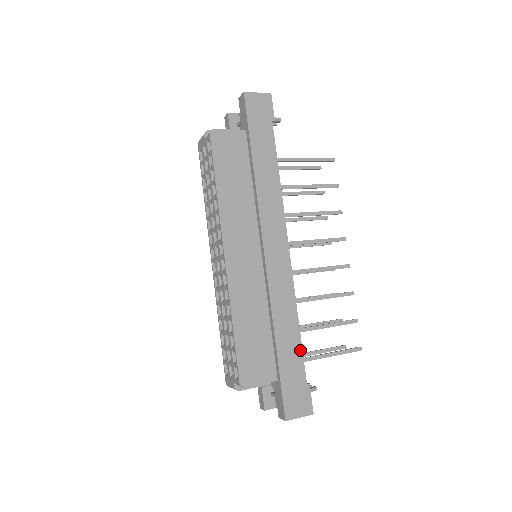
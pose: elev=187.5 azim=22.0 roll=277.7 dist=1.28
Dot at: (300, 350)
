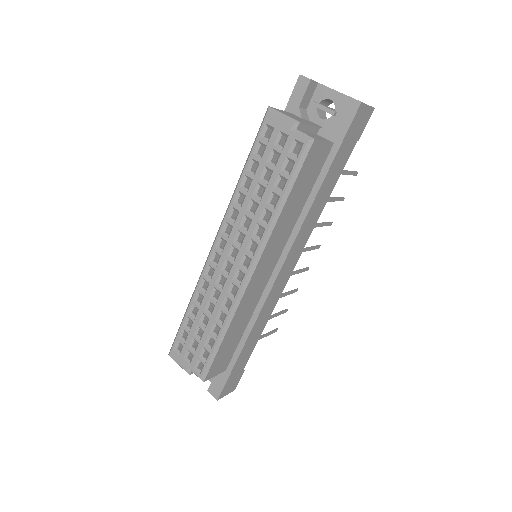
Dot at: (253, 348)
